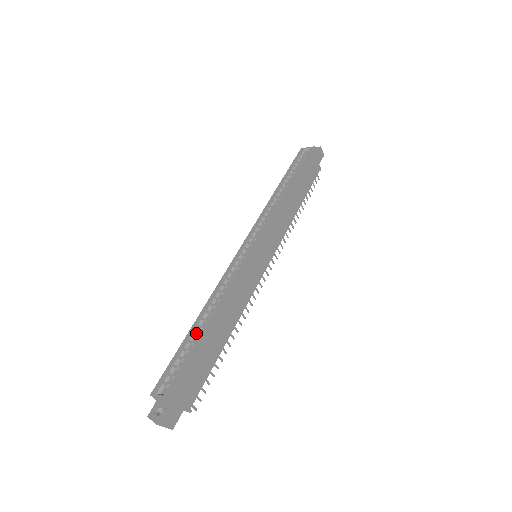
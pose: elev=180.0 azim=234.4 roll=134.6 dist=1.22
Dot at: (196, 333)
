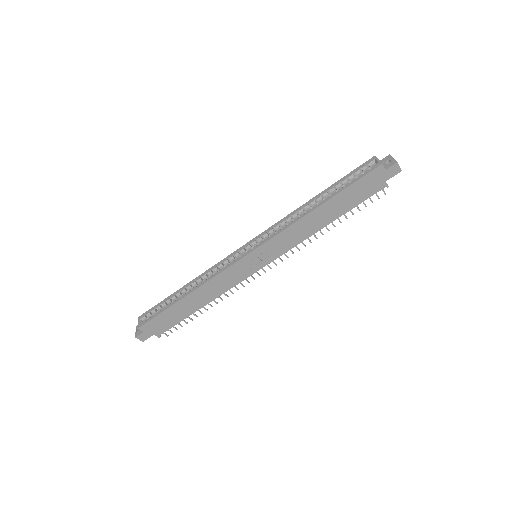
Dot at: (177, 296)
